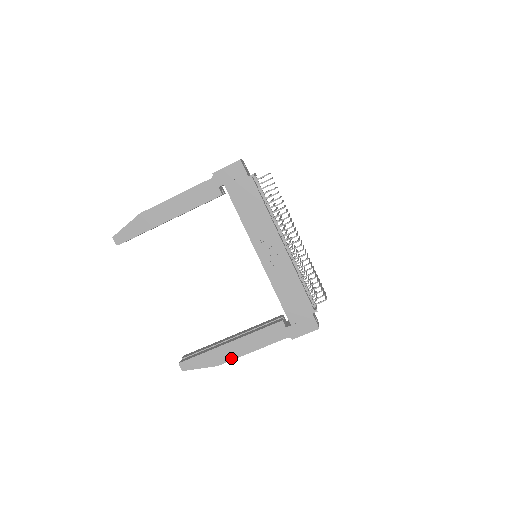
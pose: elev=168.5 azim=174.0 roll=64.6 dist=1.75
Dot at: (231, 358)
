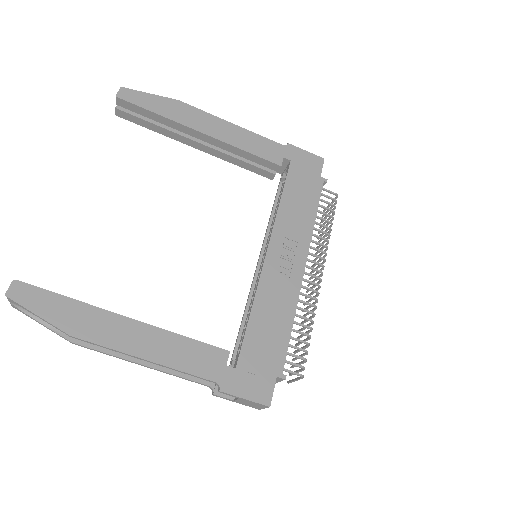
Dot at: (105, 342)
